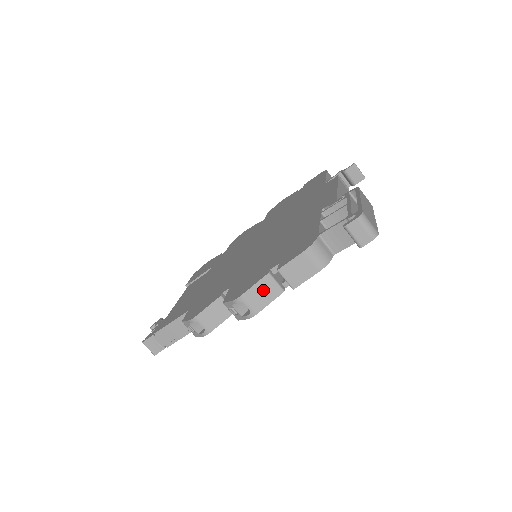
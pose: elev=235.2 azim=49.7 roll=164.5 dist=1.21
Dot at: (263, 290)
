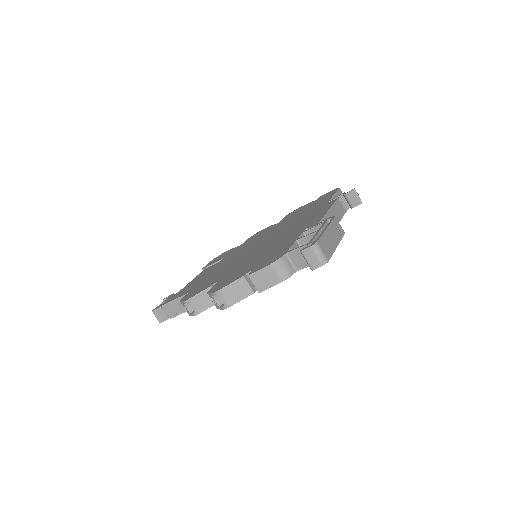
Dot at: (237, 289)
